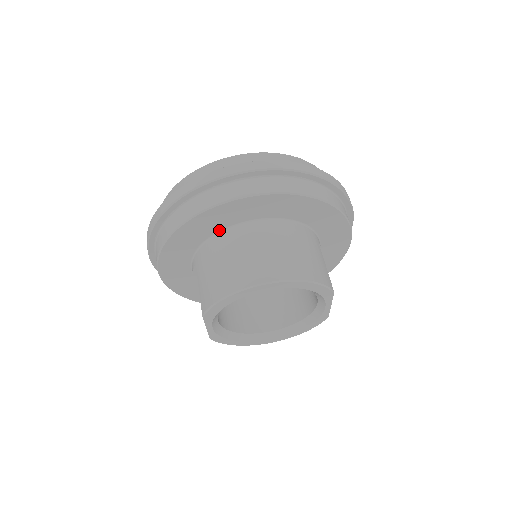
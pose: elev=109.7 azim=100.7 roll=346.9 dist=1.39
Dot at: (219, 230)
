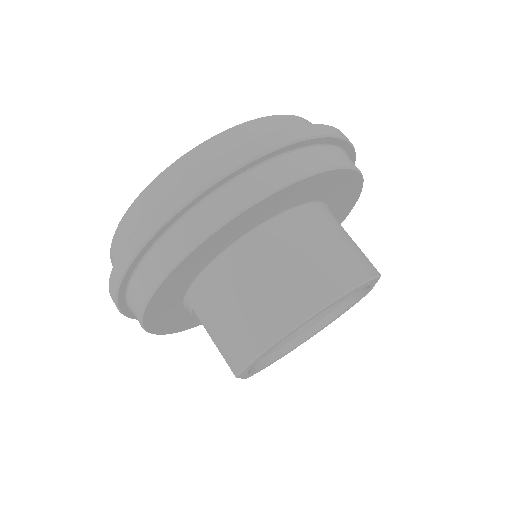
Dot at: (208, 263)
